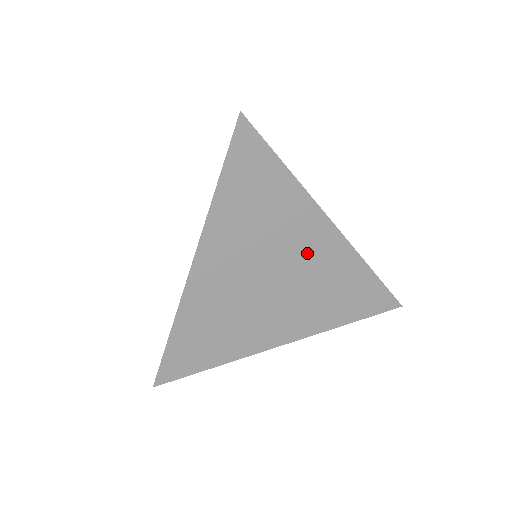
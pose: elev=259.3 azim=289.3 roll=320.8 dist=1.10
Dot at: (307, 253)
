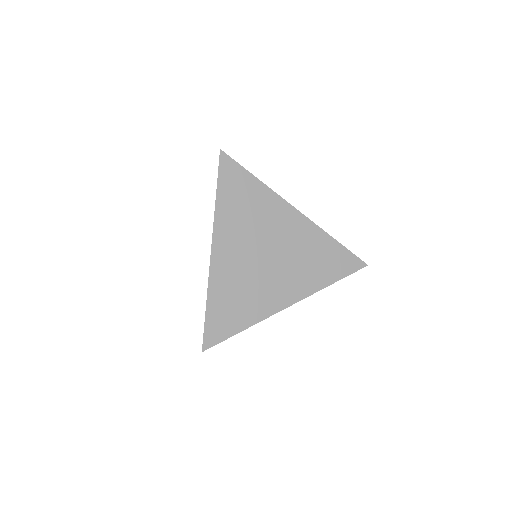
Dot at: (286, 232)
